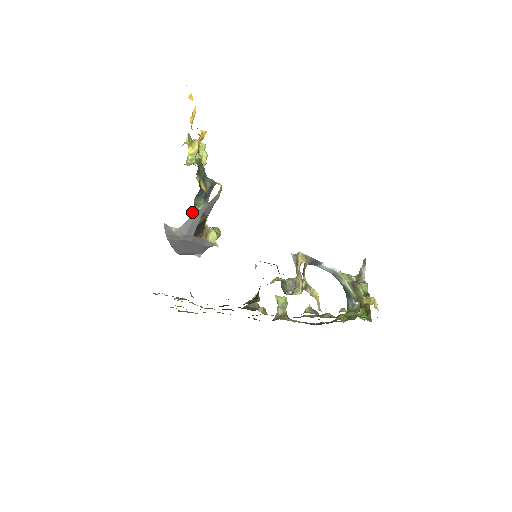
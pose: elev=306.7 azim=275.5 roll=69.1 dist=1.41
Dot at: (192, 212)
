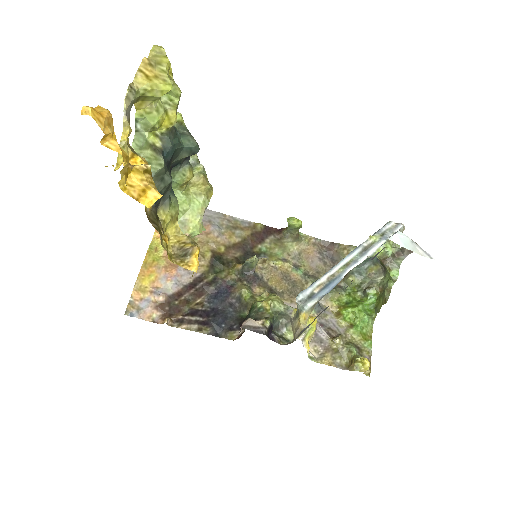
Dot at: occluded
